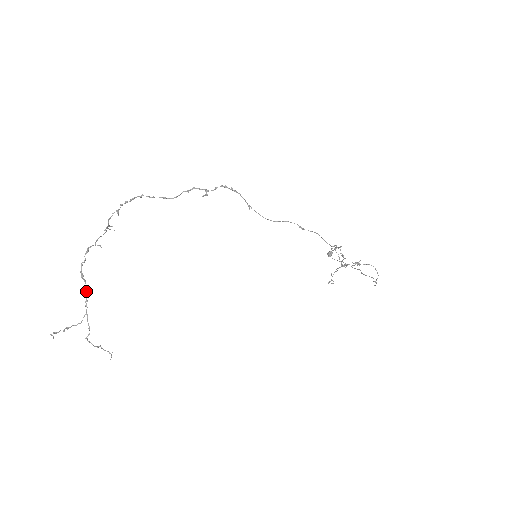
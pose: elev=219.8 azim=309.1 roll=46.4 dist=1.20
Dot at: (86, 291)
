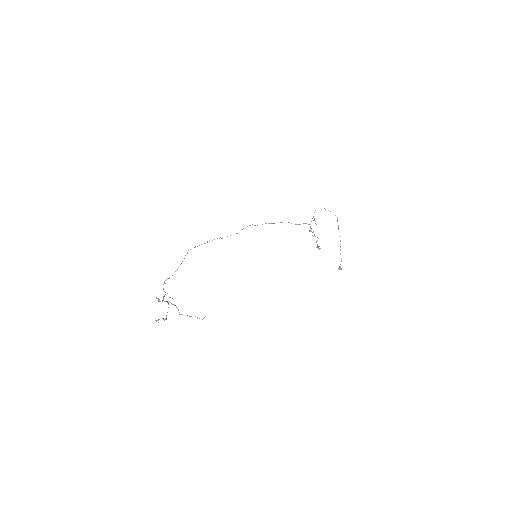
Dot at: occluded
